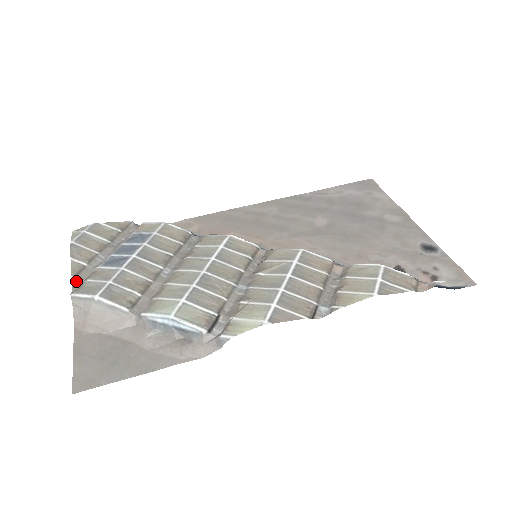
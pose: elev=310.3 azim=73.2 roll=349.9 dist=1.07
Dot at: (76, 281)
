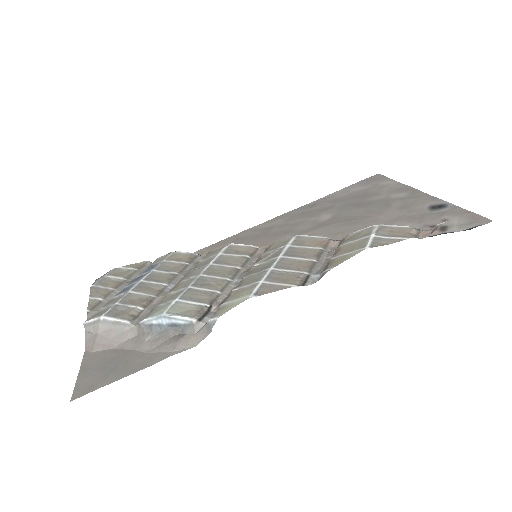
Dot at: (91, 313)
